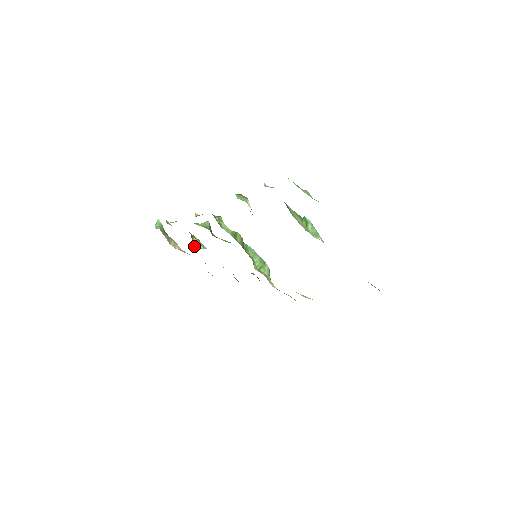
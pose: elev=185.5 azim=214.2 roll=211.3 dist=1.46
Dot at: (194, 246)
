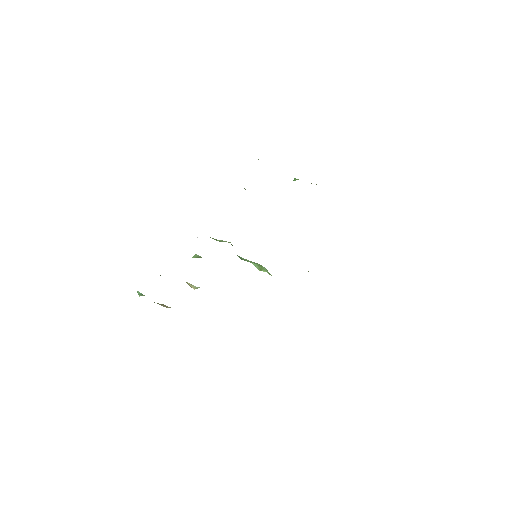
Dot at: (191, 287)
